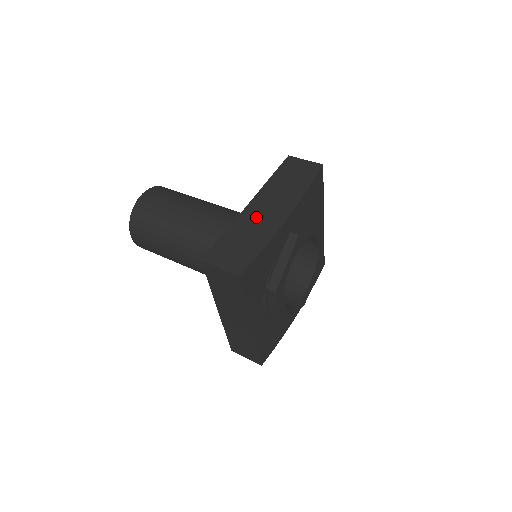
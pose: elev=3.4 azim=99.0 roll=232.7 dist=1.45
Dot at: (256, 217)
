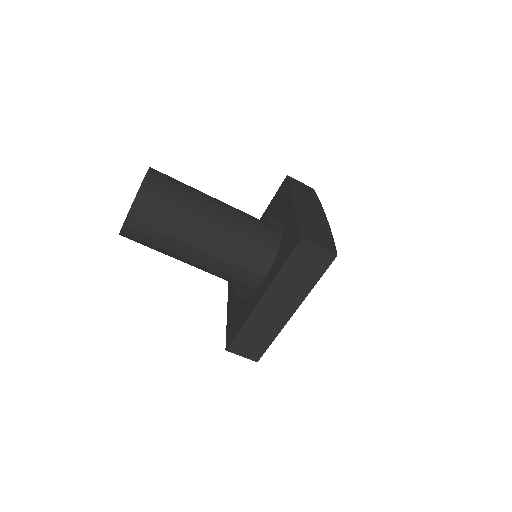
Dot at: (308, 214)
